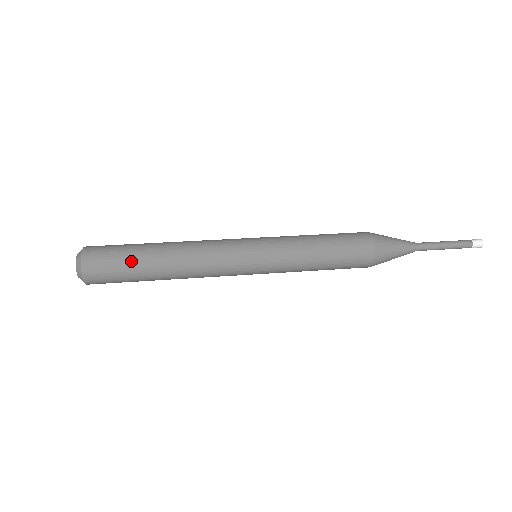
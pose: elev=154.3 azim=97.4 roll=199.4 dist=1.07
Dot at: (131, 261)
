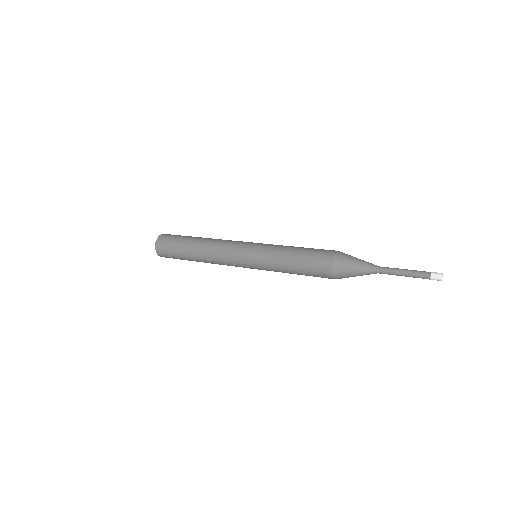
Dot at: (180, 243)
